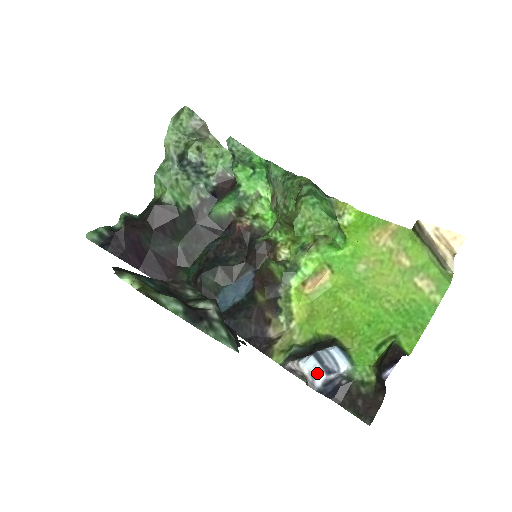
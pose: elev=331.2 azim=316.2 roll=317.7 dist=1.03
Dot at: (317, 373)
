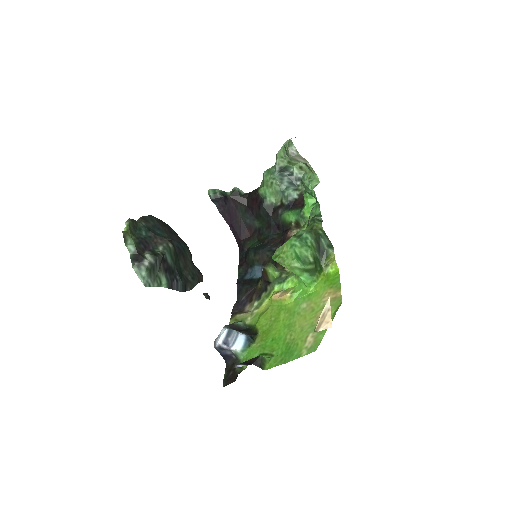
Dot at: (219, 338)
